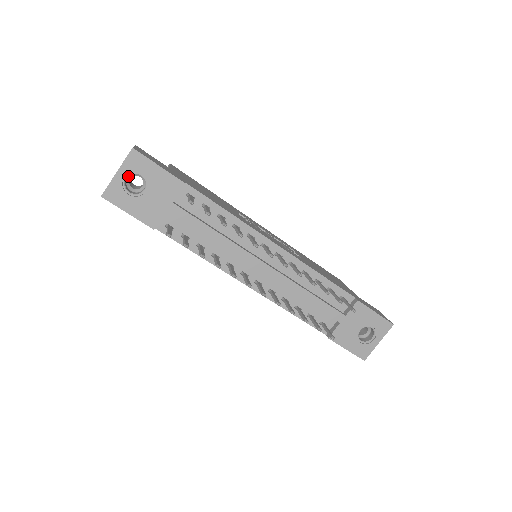
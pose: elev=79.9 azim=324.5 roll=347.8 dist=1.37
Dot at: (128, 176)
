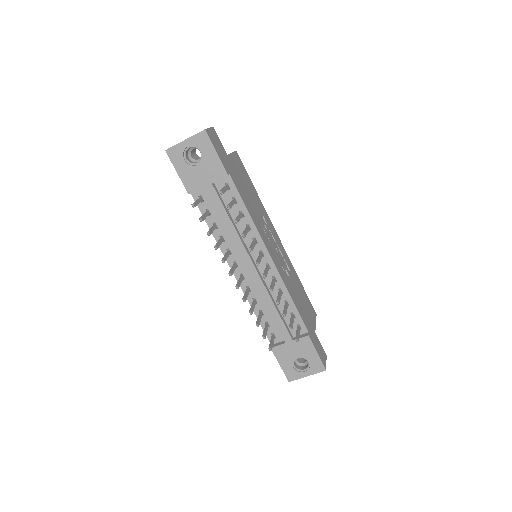
Dot at: occluded
